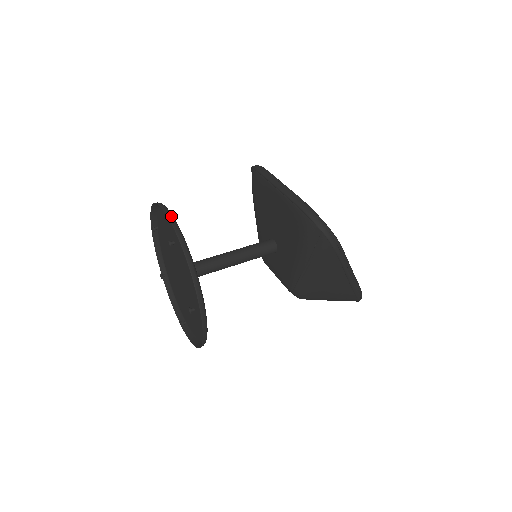
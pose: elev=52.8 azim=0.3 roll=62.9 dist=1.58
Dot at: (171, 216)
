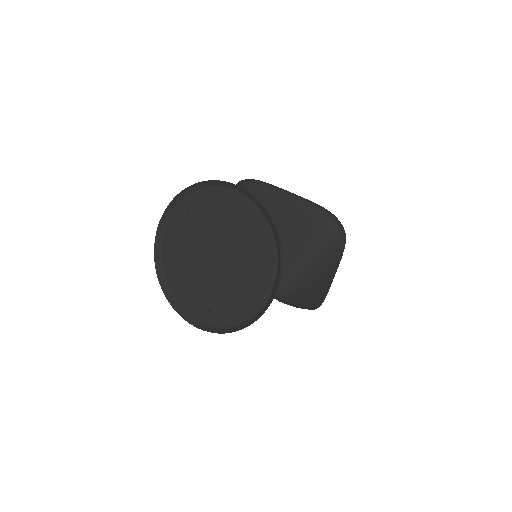
Dot at: (244, 189)
